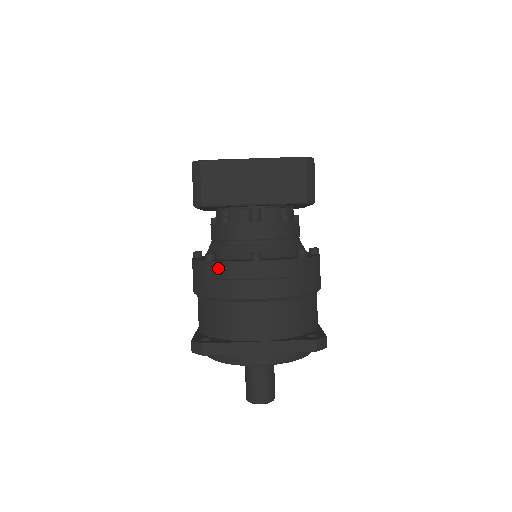
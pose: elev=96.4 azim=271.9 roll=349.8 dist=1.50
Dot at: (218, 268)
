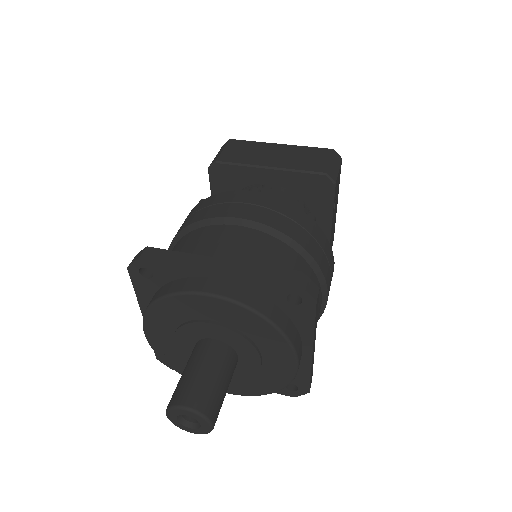
Dot at: (207, 201)
